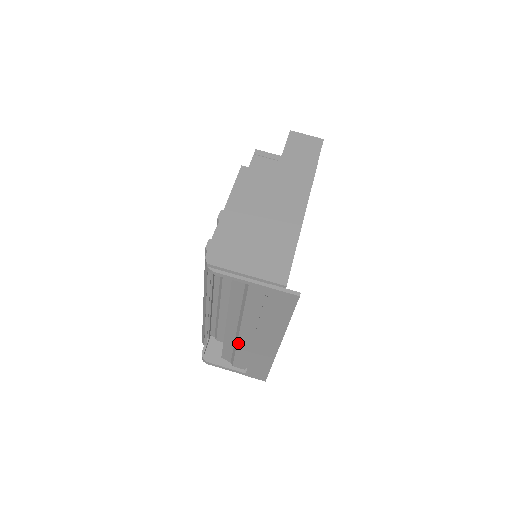
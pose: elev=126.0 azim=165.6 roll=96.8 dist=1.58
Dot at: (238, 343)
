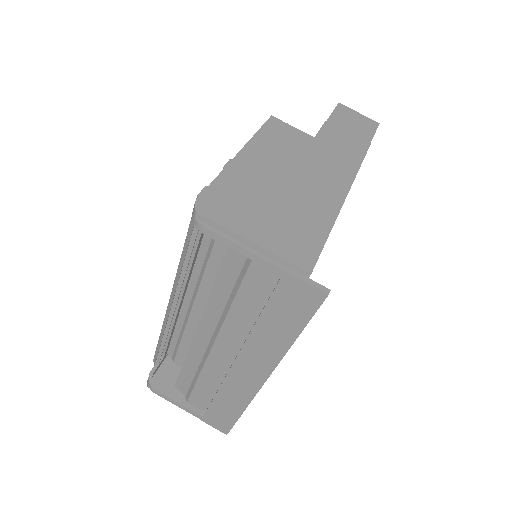
Dot at: (205, 366)
